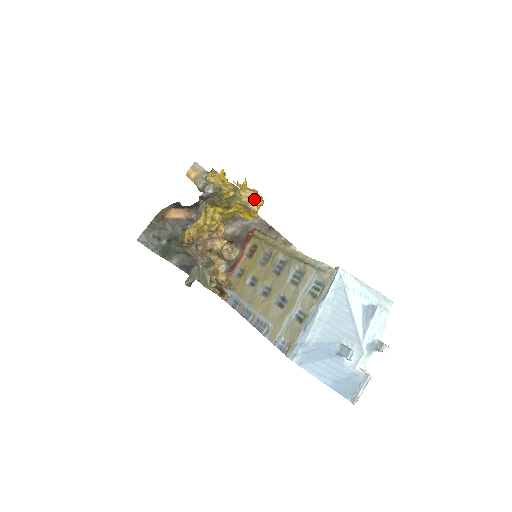
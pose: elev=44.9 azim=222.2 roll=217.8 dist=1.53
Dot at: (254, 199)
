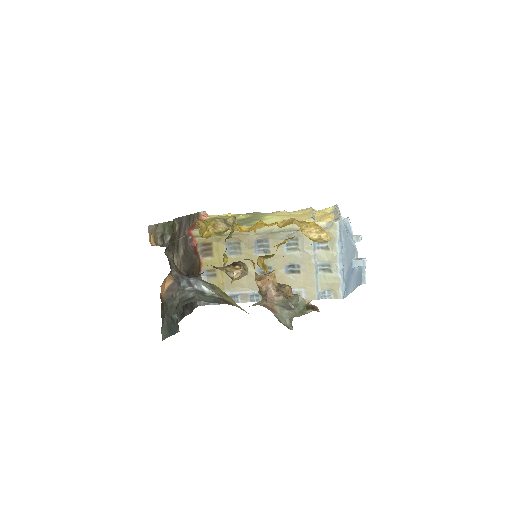
Dot at: (319, 231)
